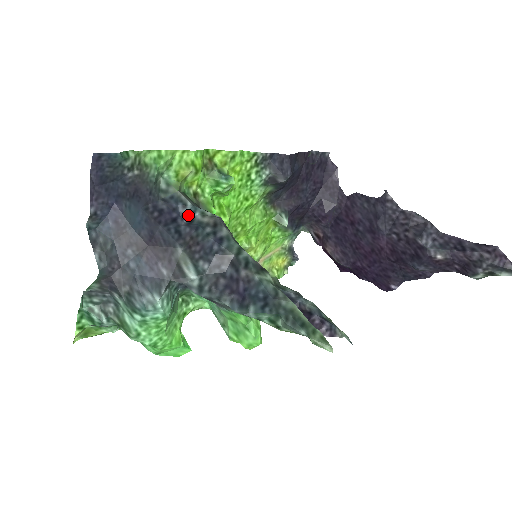
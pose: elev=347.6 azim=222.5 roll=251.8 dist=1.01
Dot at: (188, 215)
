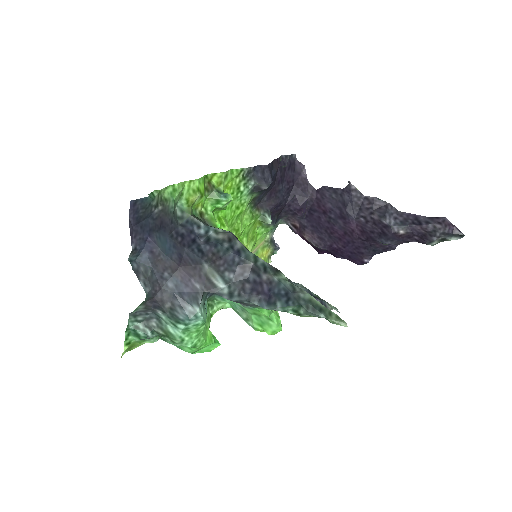
Dot at: (203, 234)
